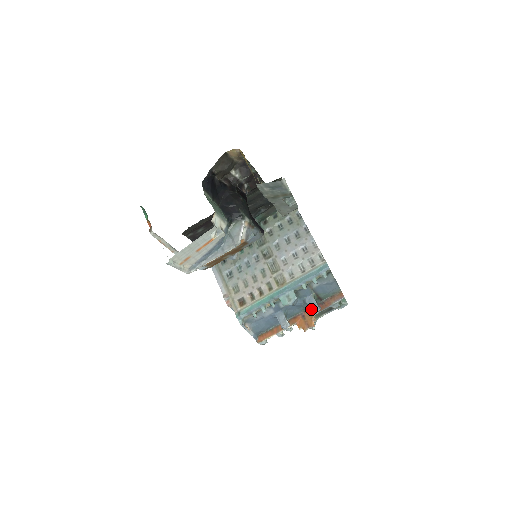
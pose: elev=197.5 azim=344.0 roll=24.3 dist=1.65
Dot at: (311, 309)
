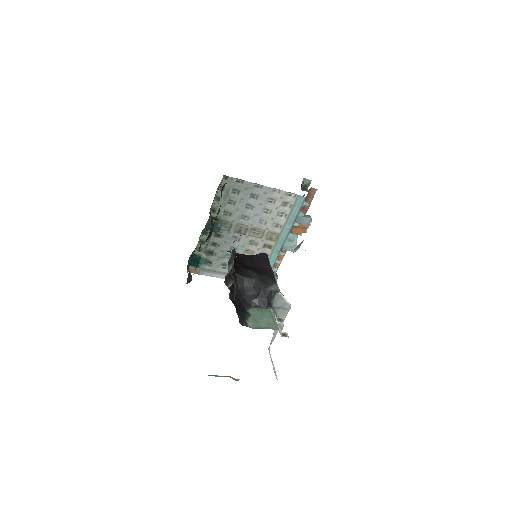
Dot at: (306, 225)
